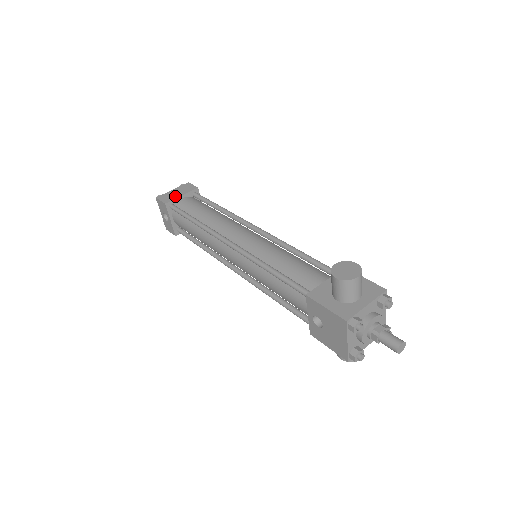
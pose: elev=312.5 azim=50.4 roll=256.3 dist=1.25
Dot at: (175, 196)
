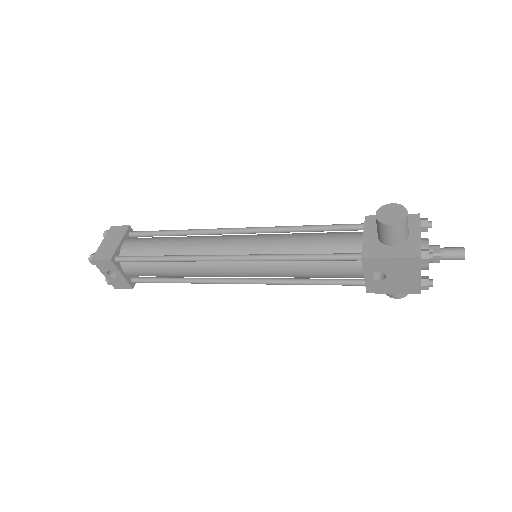
Dot at: (113, 247)
